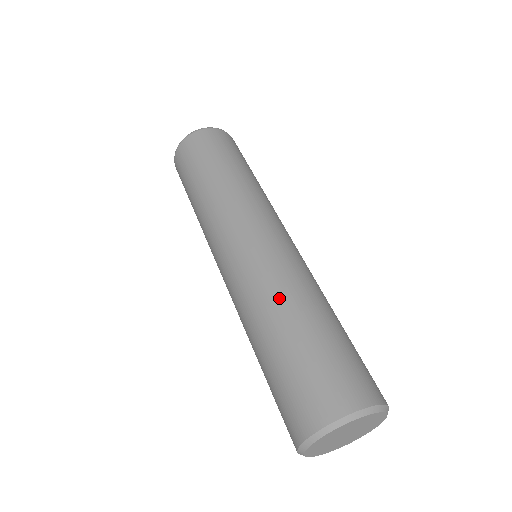
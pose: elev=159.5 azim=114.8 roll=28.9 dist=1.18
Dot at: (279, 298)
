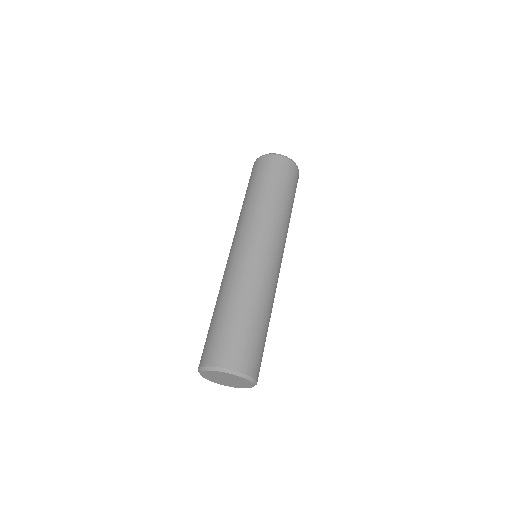
Dot at: (230, 289)
